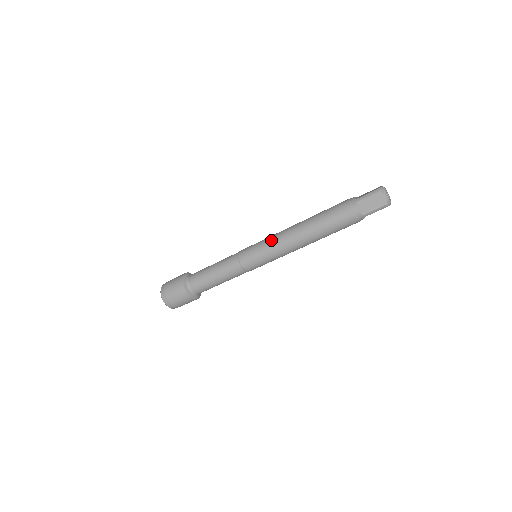
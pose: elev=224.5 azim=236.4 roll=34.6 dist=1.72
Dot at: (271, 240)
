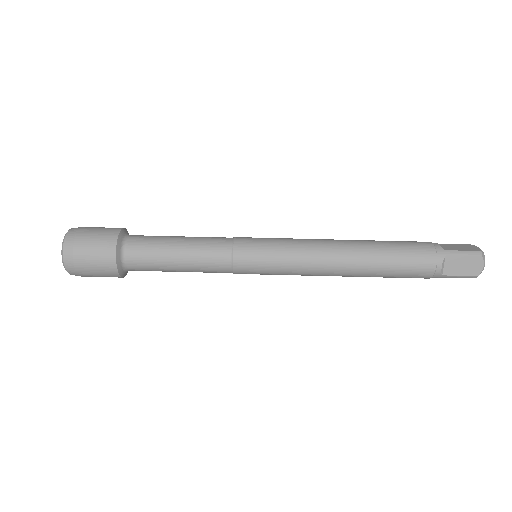
Dot at: (298, 248)
